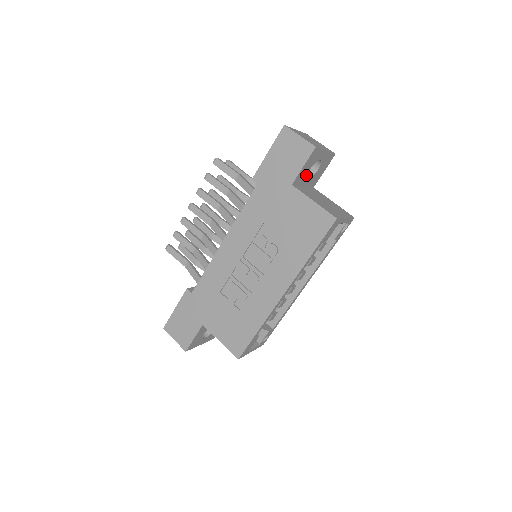
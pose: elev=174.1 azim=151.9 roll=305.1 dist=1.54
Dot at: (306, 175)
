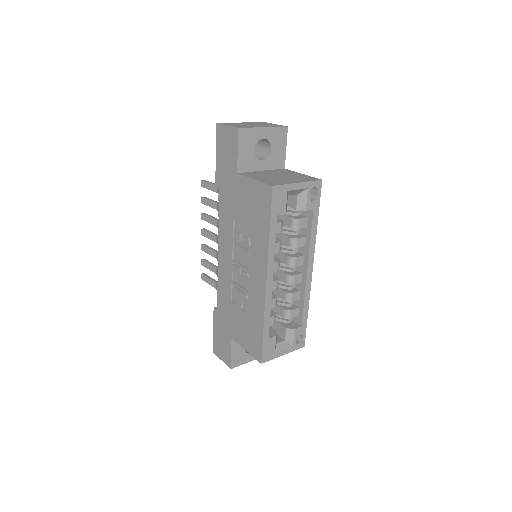
Dot at: (254, 159)
